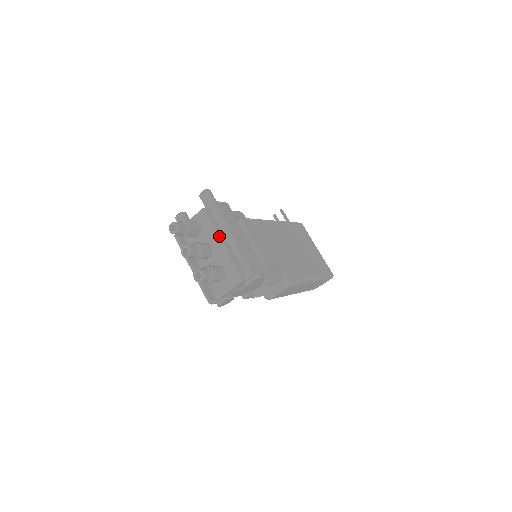
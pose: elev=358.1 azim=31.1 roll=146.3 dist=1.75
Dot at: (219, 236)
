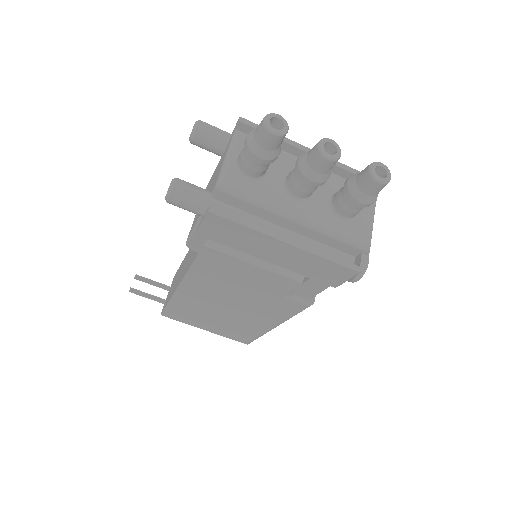
Dot at: (295, 156)
